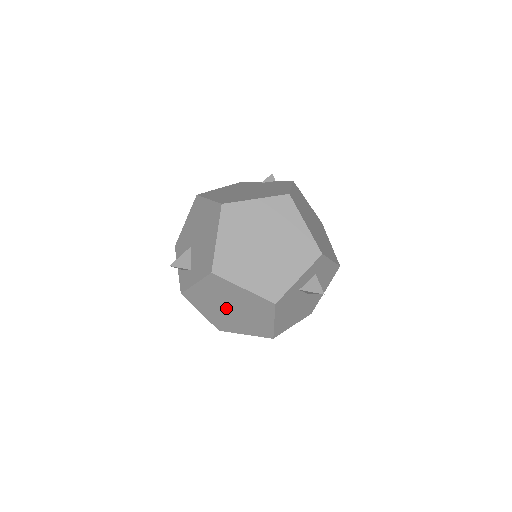
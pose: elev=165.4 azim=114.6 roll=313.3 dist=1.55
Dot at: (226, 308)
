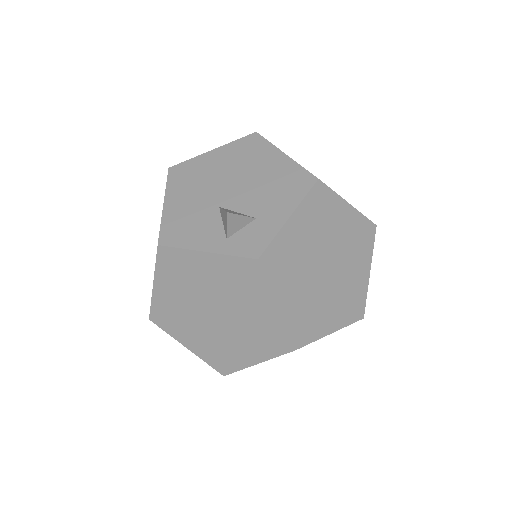
Dot at: (319, 268)
